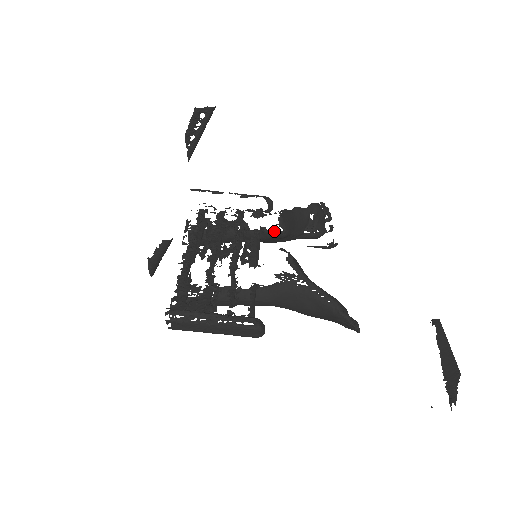
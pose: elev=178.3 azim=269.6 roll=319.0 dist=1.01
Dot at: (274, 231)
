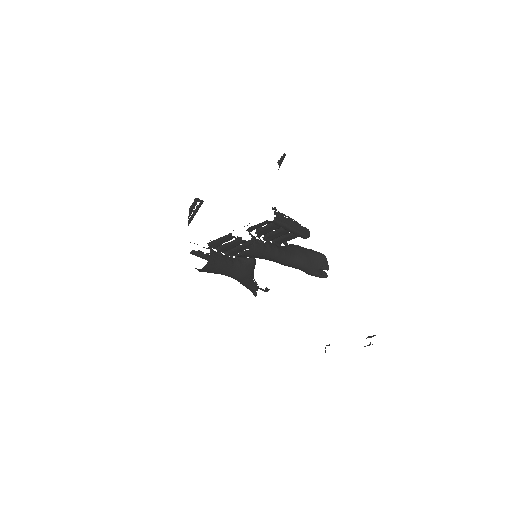
Dot at: occluded
